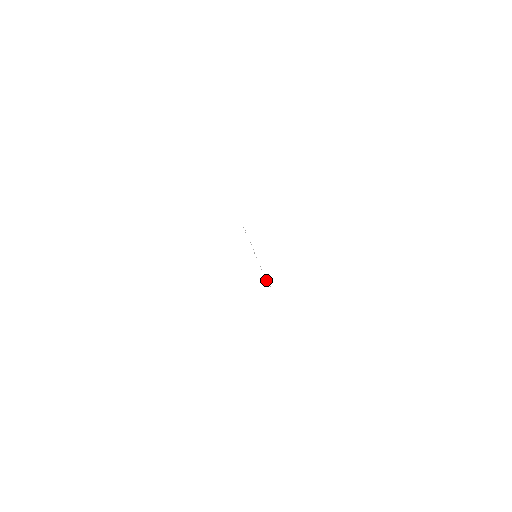
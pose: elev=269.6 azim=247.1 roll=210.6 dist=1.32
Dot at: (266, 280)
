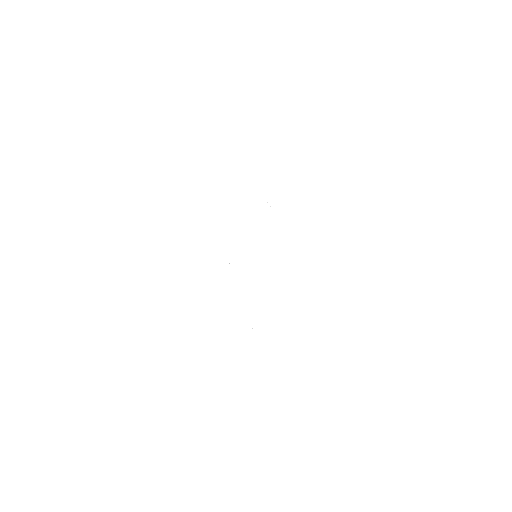
Dot at: occluded
